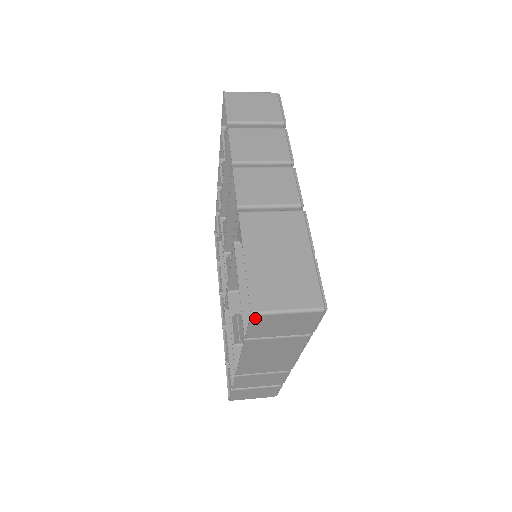
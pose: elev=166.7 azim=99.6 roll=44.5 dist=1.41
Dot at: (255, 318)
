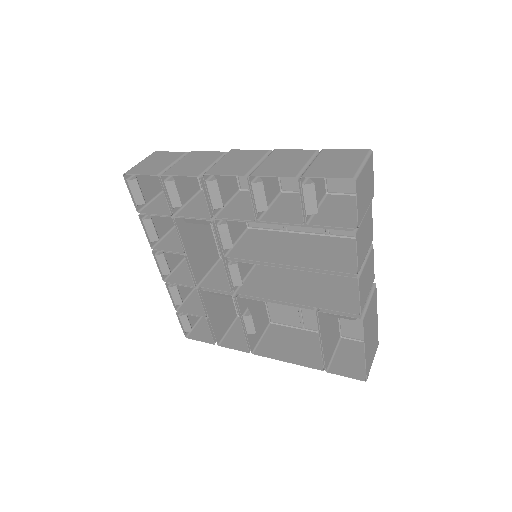
Dot at: (362, 378)
